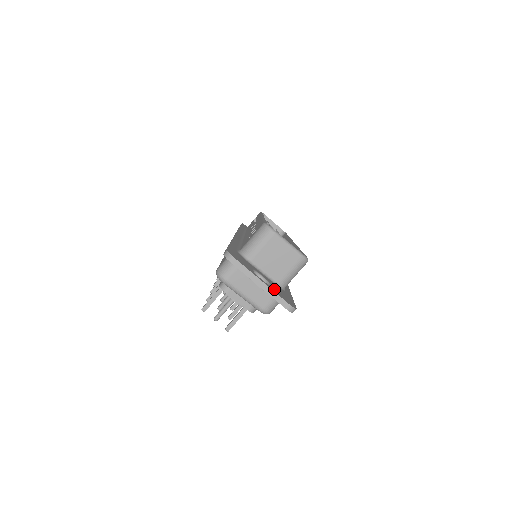
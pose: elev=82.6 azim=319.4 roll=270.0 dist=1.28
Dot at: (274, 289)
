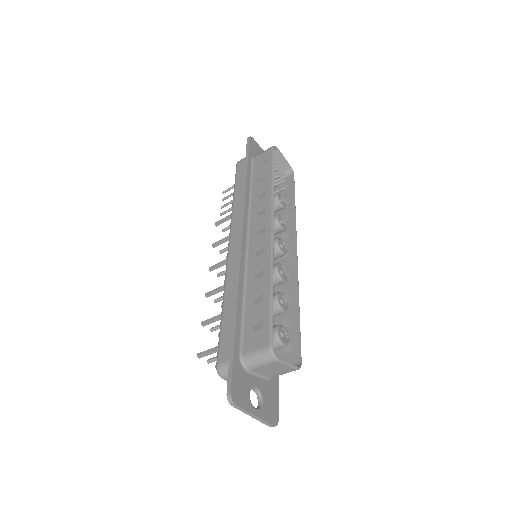
Dot at: (264, 410)
